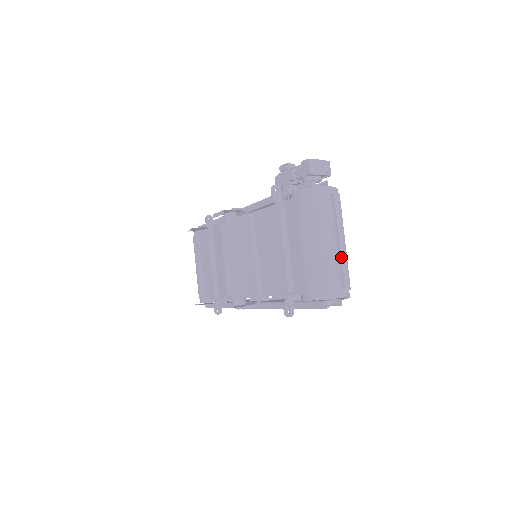
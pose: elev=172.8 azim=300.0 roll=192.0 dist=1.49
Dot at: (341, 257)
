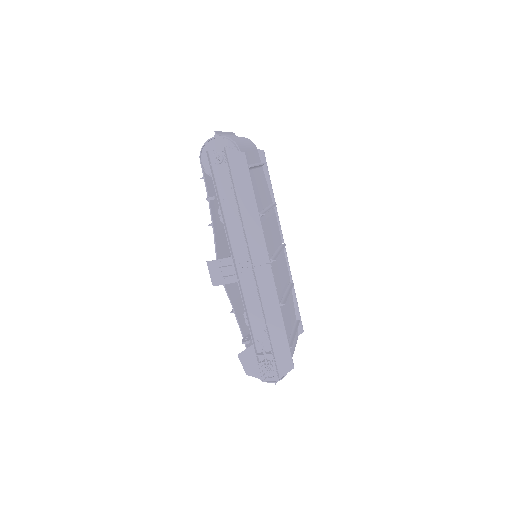
Dot at: (221, 132)
